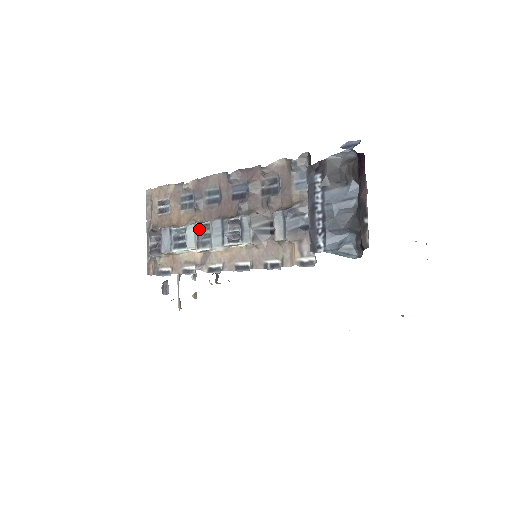
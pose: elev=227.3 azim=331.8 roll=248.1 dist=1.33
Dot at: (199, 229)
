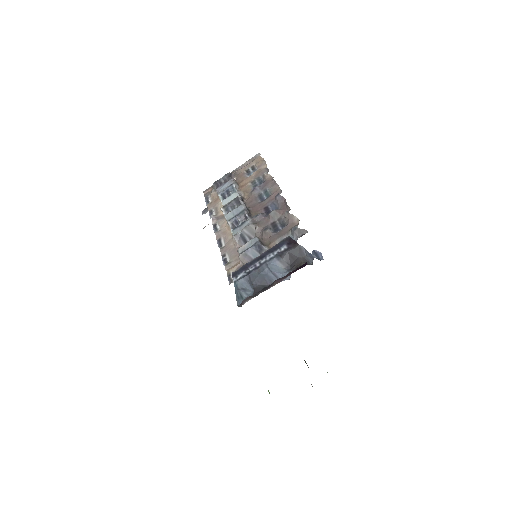
Dot at: (236, 200)
